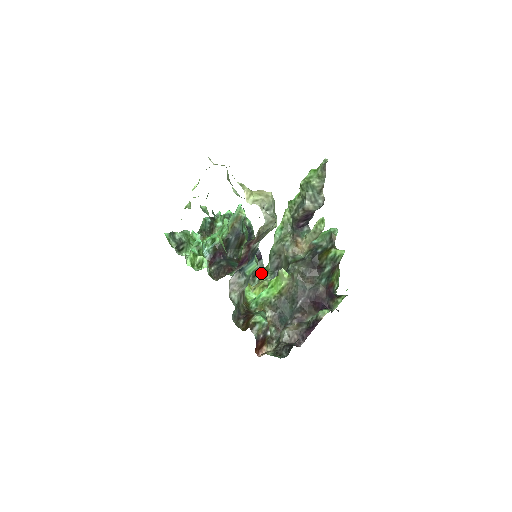
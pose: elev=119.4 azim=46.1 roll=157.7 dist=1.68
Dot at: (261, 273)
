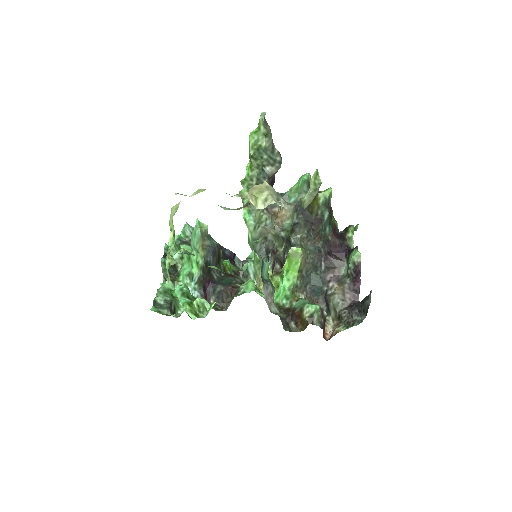
Dot at: (253, 268)
